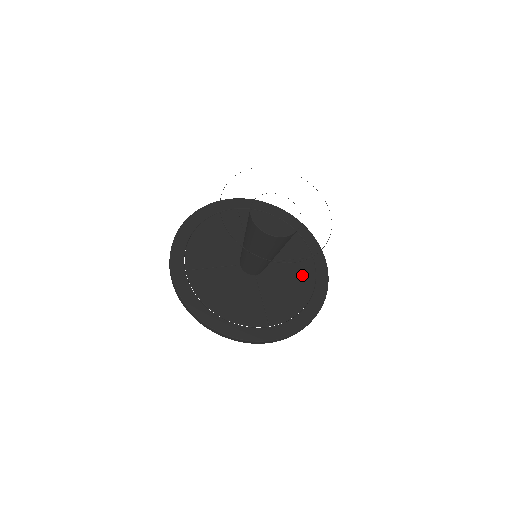
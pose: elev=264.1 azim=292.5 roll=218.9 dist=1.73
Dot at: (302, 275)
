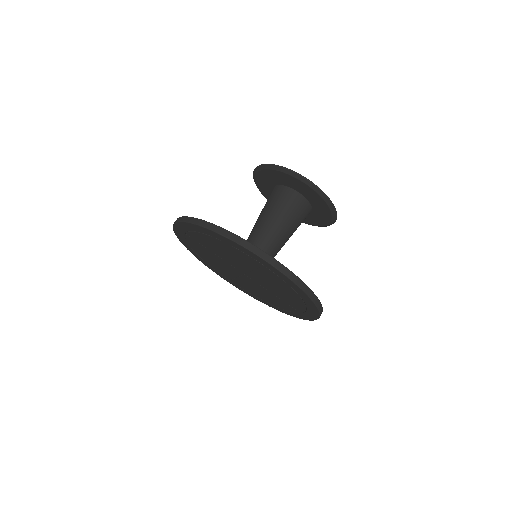
Dot at: occluded
